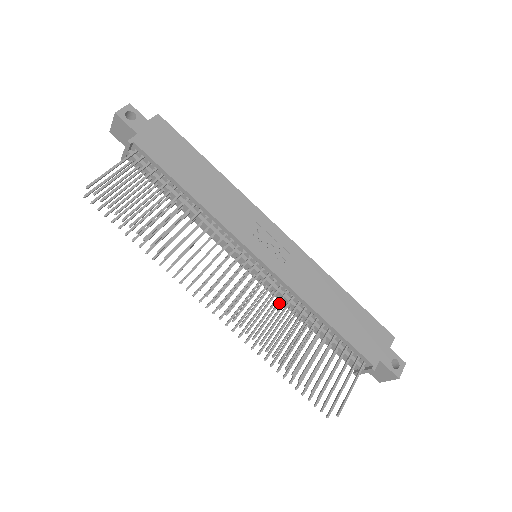
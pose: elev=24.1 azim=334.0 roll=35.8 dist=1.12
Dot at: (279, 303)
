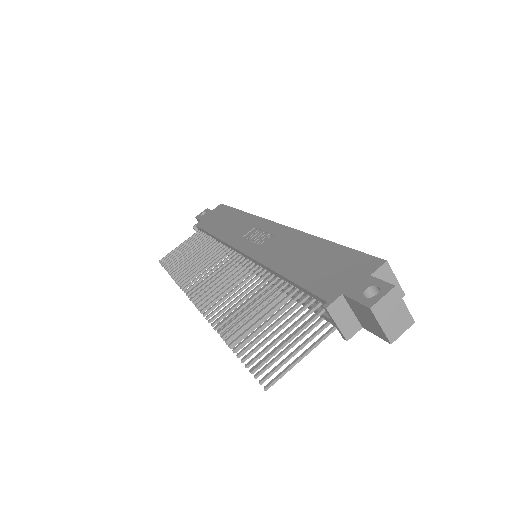
Dot at: (246, 279)
